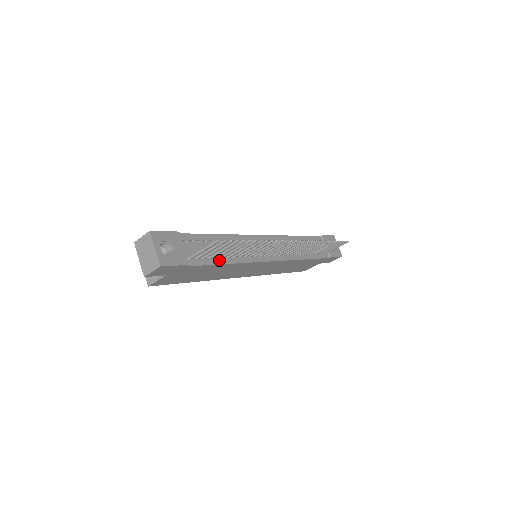
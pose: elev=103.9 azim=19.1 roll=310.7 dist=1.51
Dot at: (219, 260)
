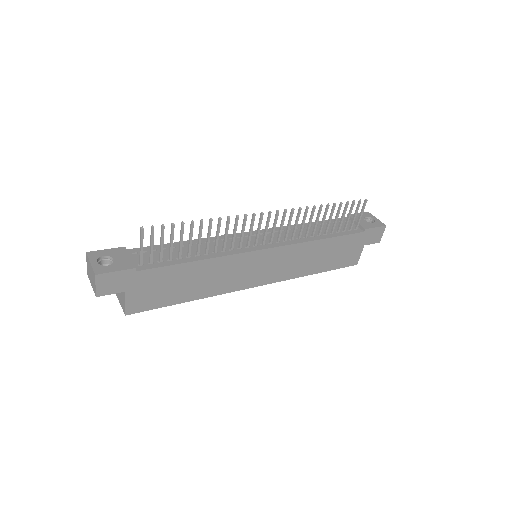
Dot at: (183, 260)
